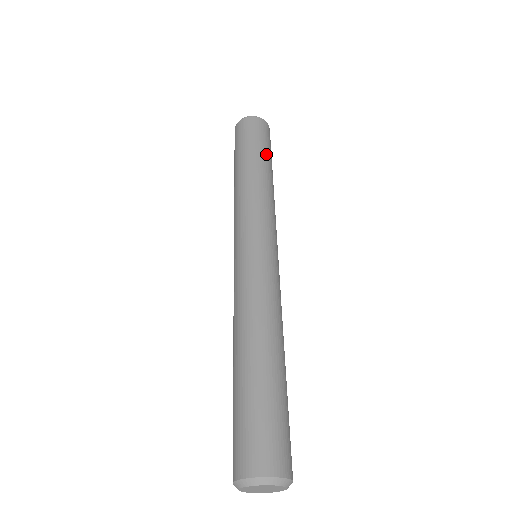
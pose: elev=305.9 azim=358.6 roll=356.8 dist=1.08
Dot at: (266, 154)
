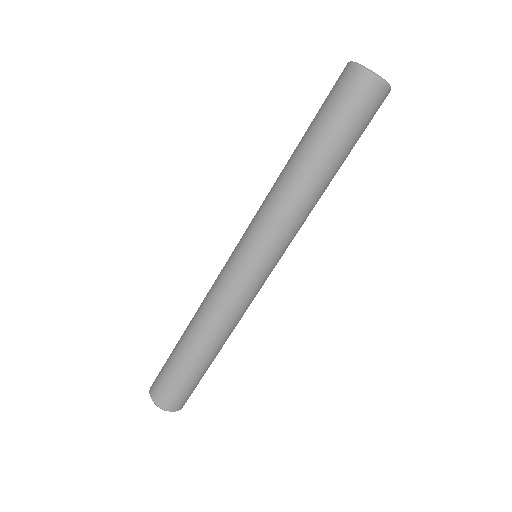
Dot at: (341, 149)
